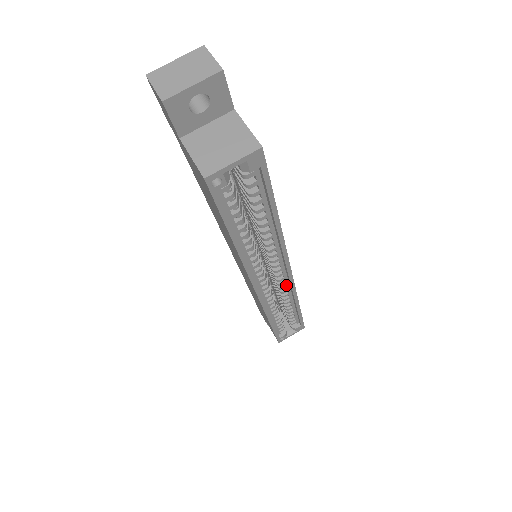
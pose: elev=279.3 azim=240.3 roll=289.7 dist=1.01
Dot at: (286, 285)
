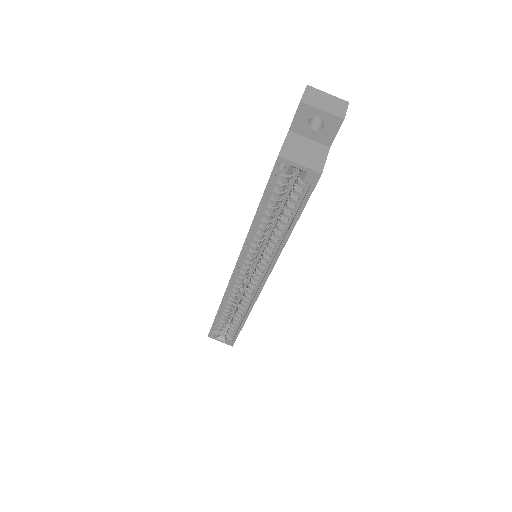
Dot at: (253, 293)
